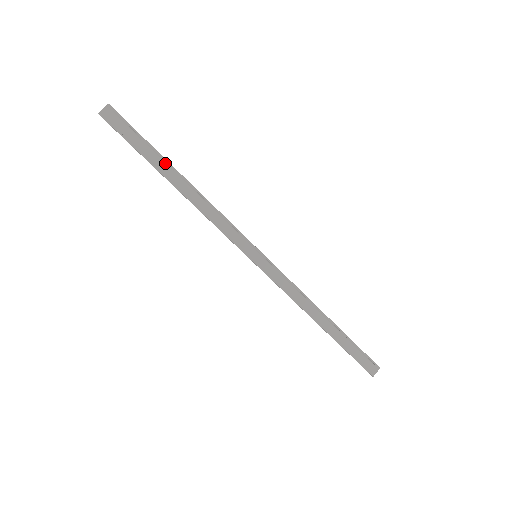
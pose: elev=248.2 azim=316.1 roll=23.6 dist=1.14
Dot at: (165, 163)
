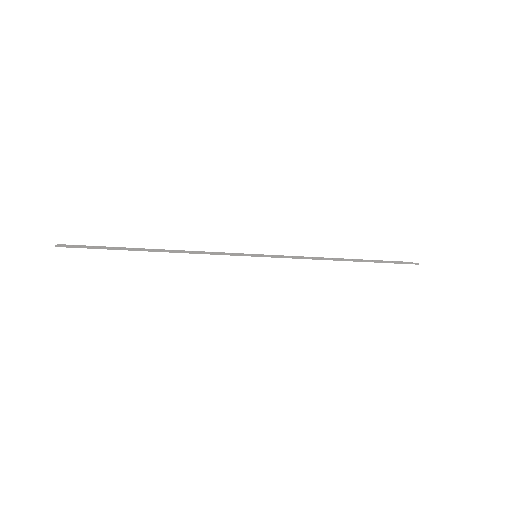
Dot at: (133, 250)
